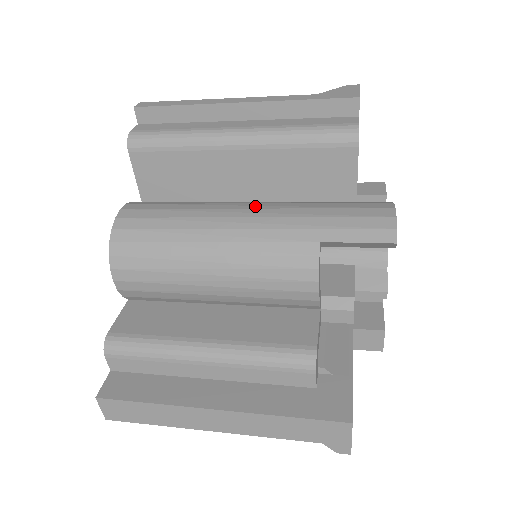
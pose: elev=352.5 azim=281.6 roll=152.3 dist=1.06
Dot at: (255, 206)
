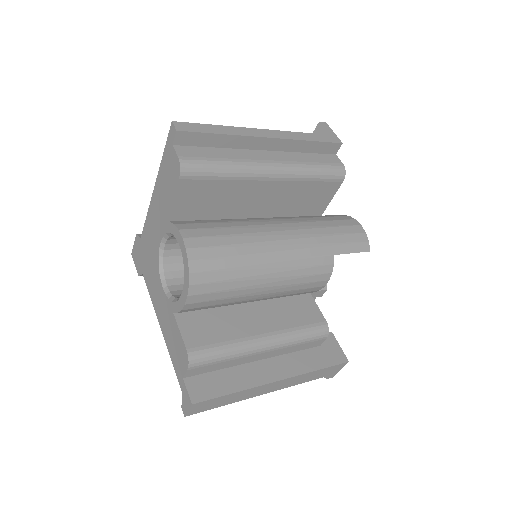
Dot at: (285, 227)
